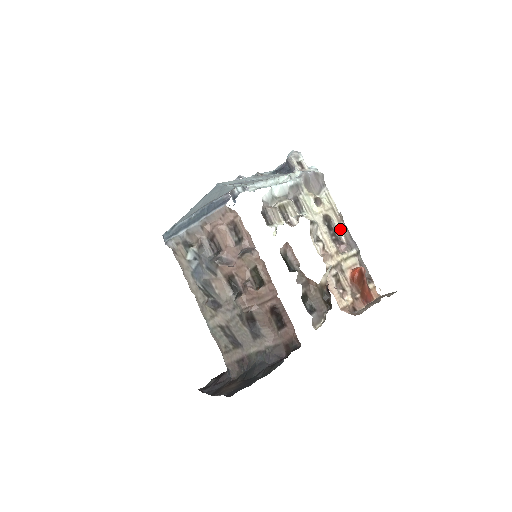
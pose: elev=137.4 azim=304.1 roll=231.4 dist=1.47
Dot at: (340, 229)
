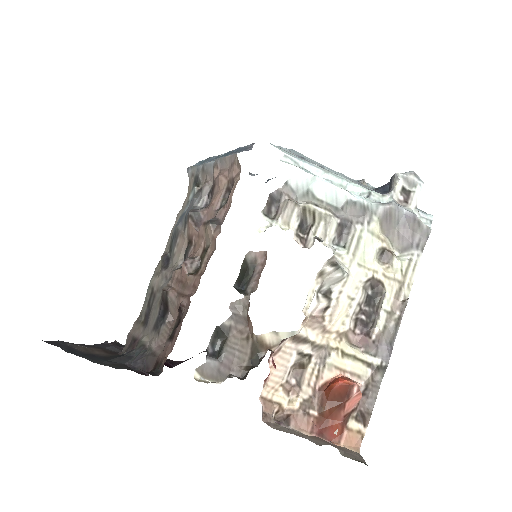
Dot at: (384, 316)
